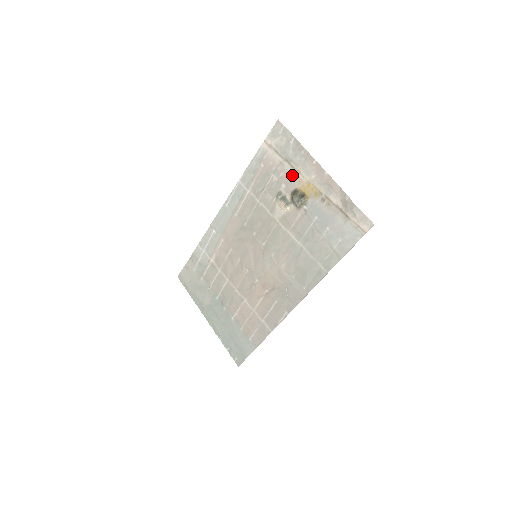
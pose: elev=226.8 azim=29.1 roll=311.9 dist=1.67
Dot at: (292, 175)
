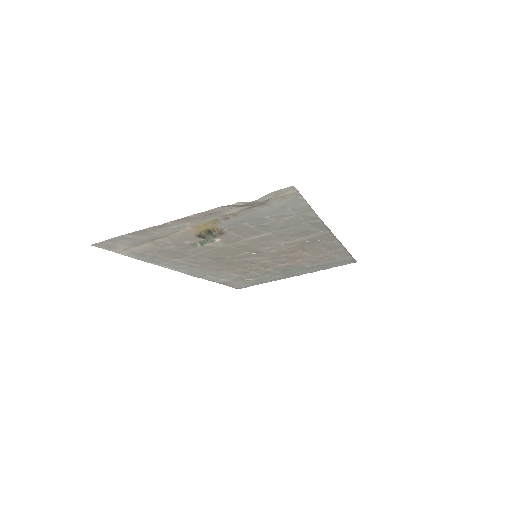
Dot at: (176, 237)
